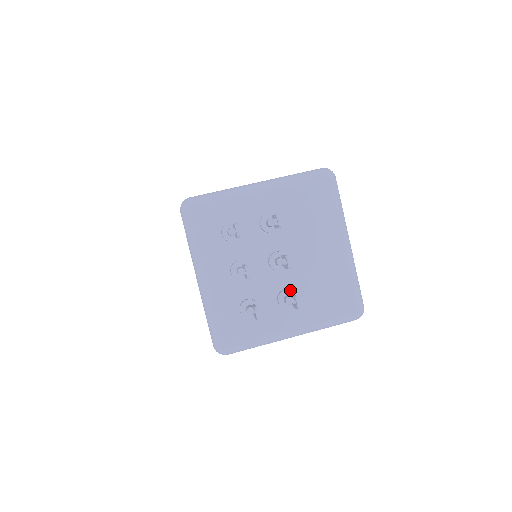
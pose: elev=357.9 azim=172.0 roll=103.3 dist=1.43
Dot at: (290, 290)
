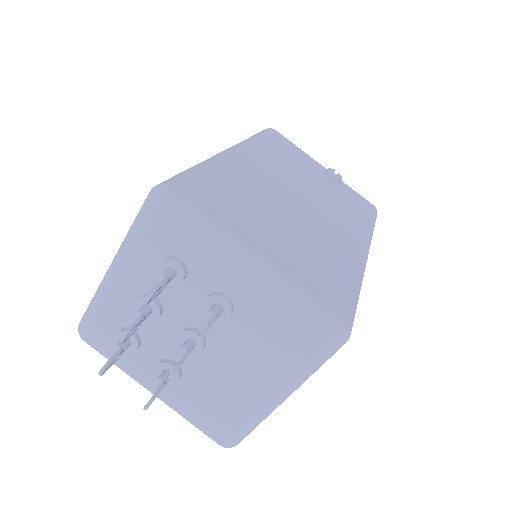
Dot at: (178, 371)
